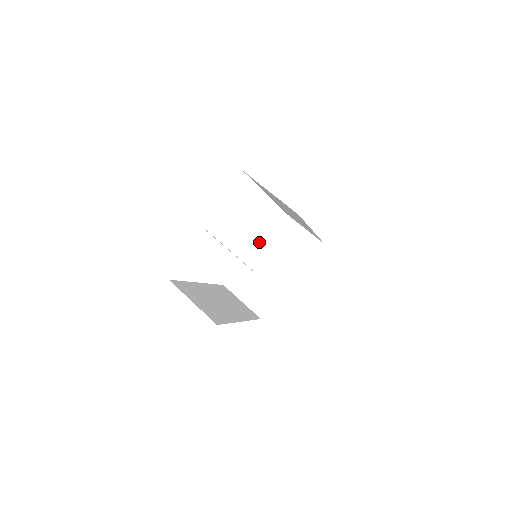
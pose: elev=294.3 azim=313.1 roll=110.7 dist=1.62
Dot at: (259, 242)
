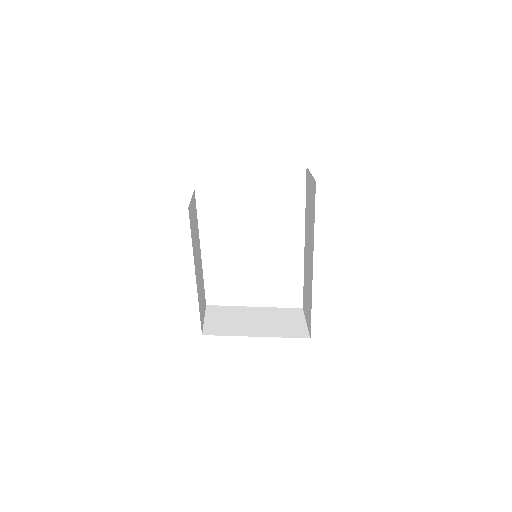
Dot at: (263, 307)
